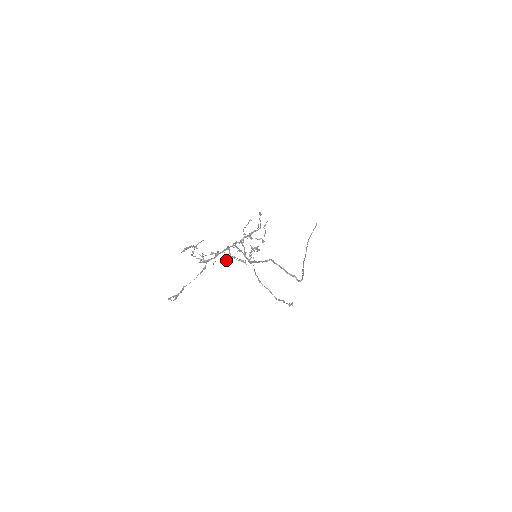
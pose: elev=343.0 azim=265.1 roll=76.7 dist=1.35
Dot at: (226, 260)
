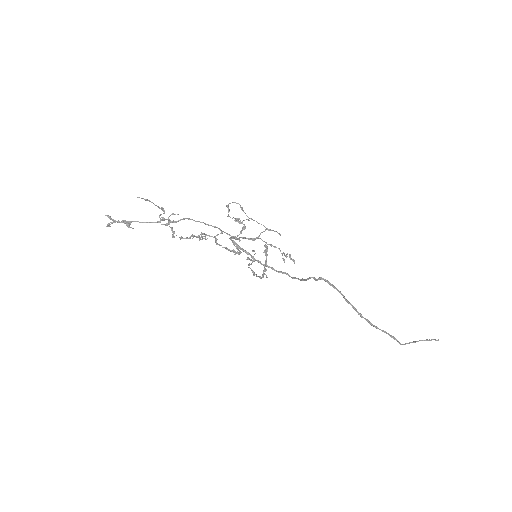
Dot at: (202, 234)
